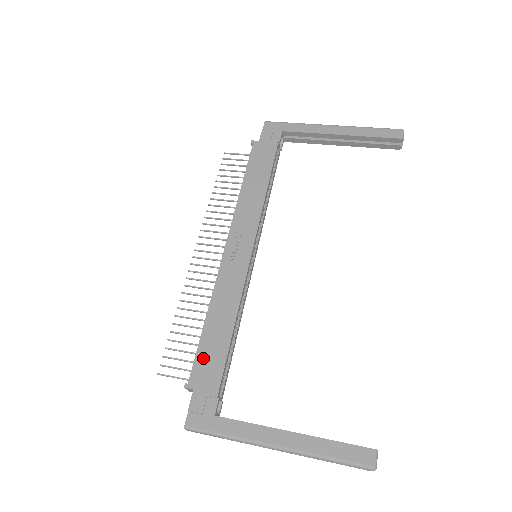
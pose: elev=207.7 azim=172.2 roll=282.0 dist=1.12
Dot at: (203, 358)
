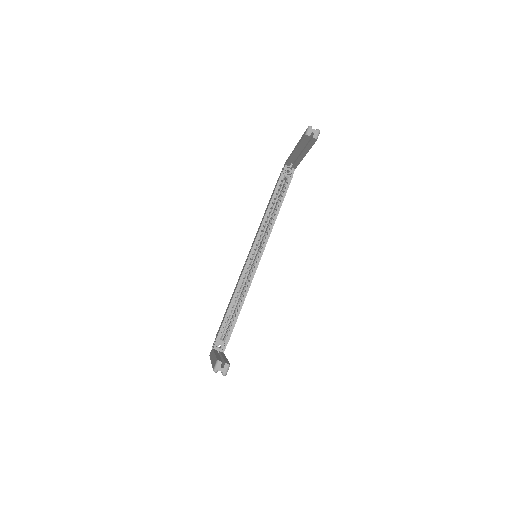
Dot at: (222, 320)
